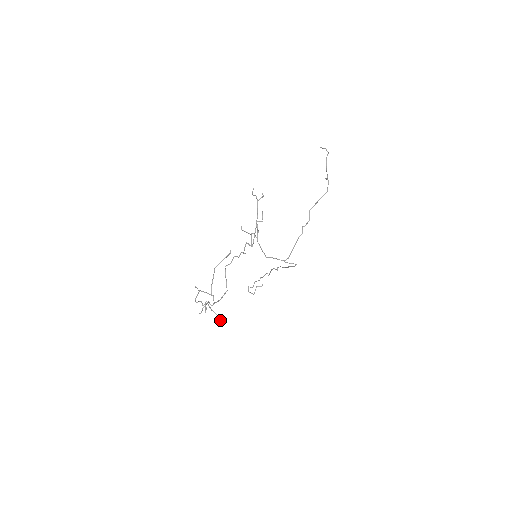
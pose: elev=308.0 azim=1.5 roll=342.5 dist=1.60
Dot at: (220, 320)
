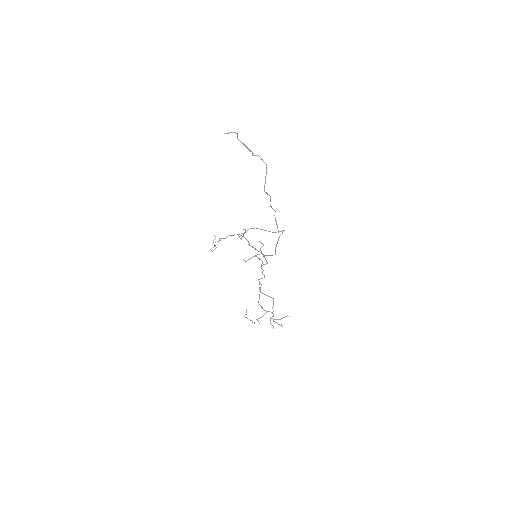
Dot at: (289, 316)
